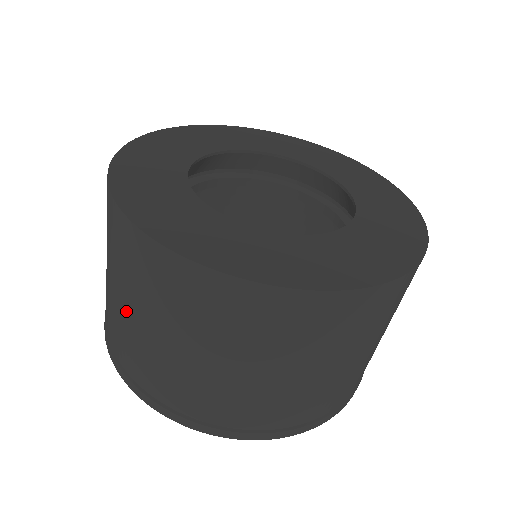
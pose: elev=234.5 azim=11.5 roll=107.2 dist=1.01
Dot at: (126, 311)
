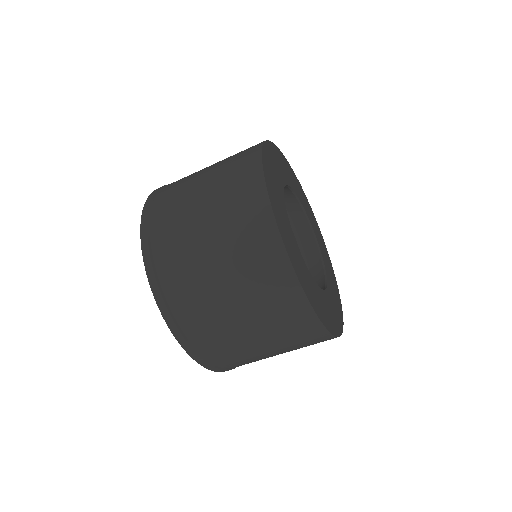
Dot at: (244, 329)
